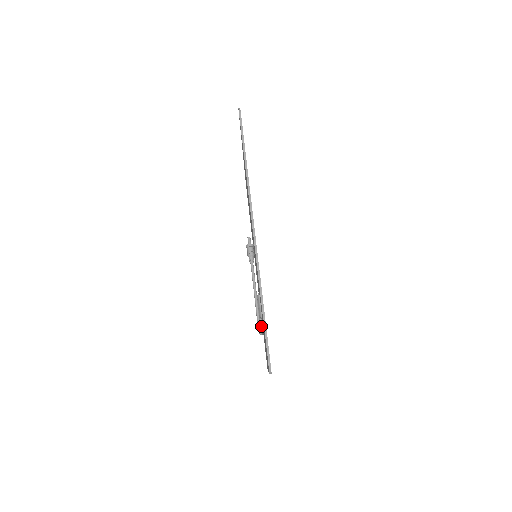
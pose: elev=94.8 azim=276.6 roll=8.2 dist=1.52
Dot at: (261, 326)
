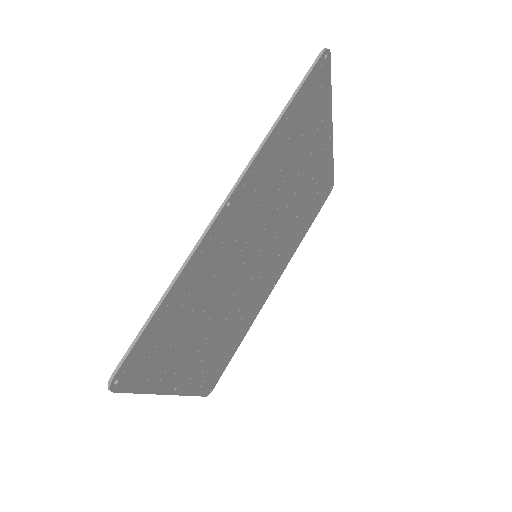
Dot at: occluded
